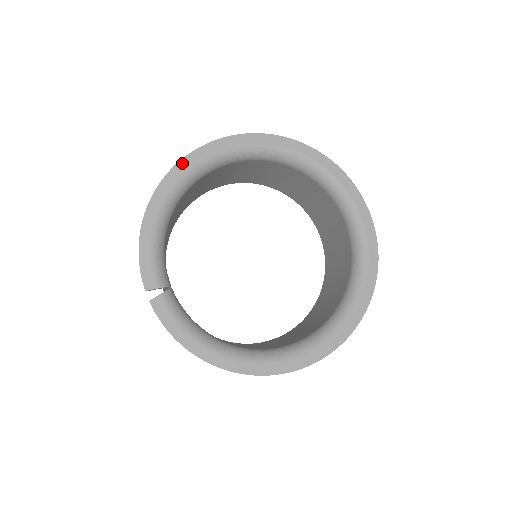
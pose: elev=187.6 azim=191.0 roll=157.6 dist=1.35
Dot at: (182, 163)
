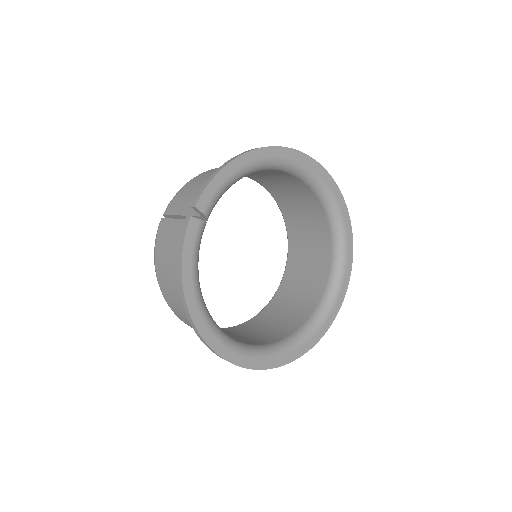
Dot at: (288, 150)
